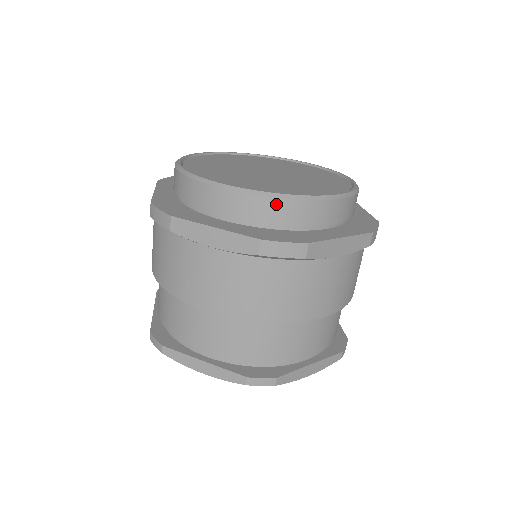
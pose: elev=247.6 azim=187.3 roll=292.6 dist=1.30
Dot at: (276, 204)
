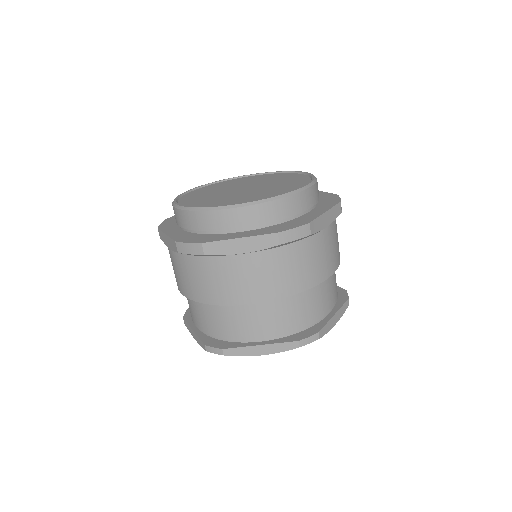
Dot at: (275, 205)
